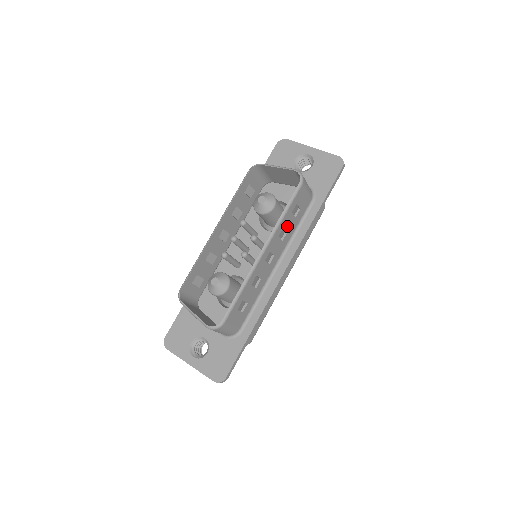
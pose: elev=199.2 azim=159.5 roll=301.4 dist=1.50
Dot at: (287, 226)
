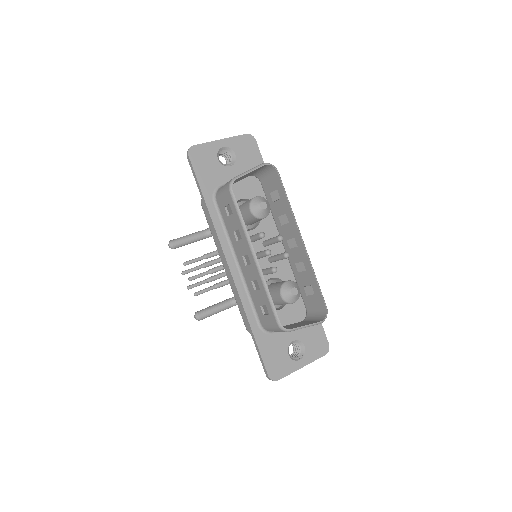
Dot at: (283, 211)
